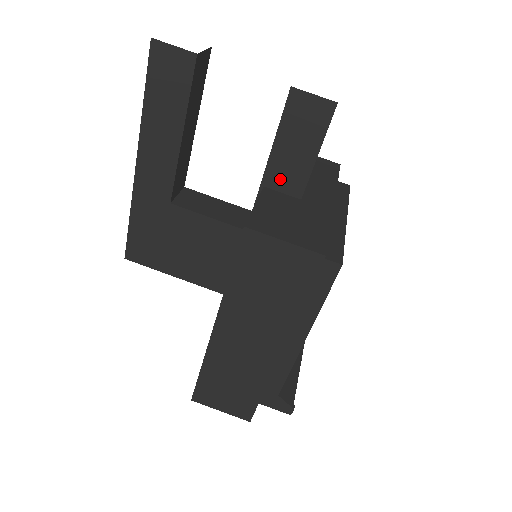
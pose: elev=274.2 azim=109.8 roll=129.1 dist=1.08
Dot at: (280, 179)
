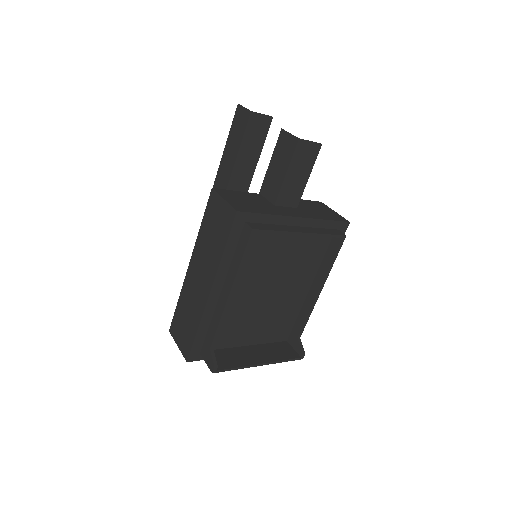
Dot at: (268, 189)
